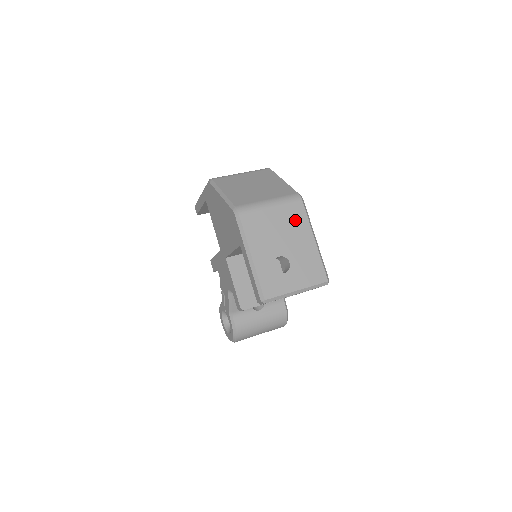
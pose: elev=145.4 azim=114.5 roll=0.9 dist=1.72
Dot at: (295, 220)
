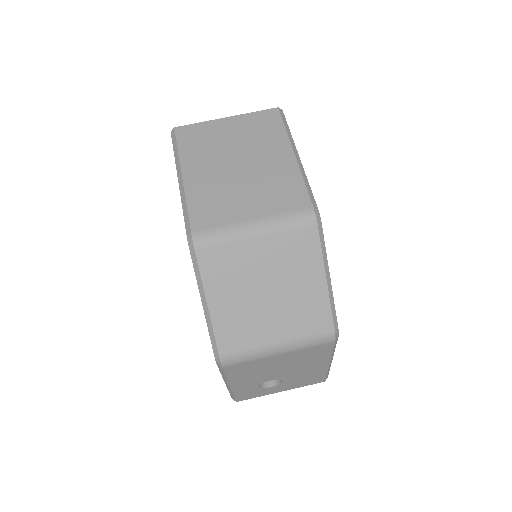
Dot at: (311, 357)
